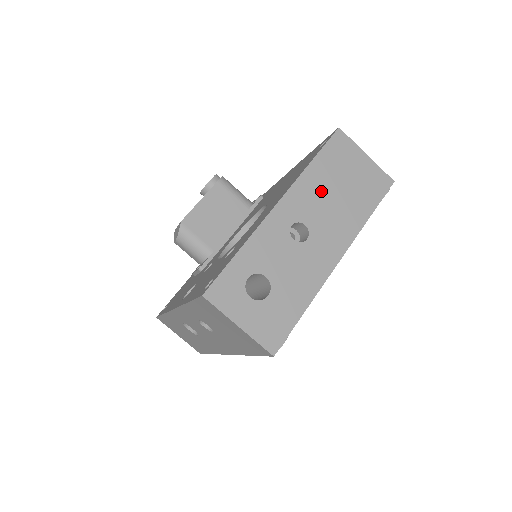
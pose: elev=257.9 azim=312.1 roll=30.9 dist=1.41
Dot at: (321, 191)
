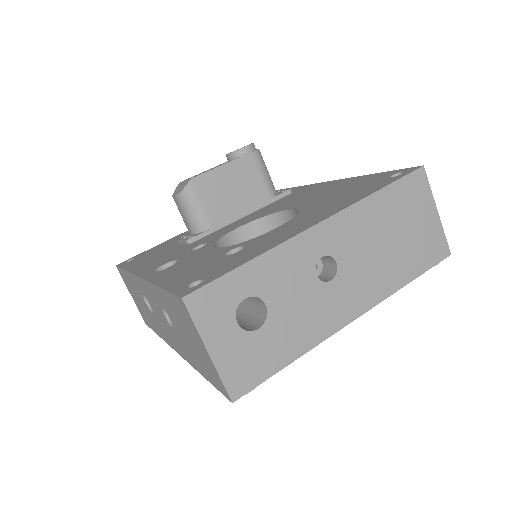
Dot at: (371, 231)
